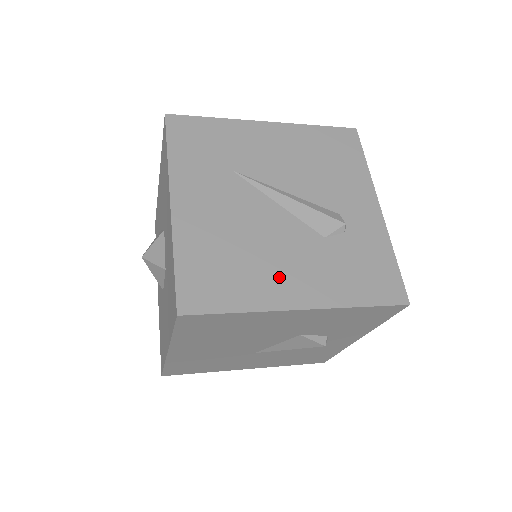
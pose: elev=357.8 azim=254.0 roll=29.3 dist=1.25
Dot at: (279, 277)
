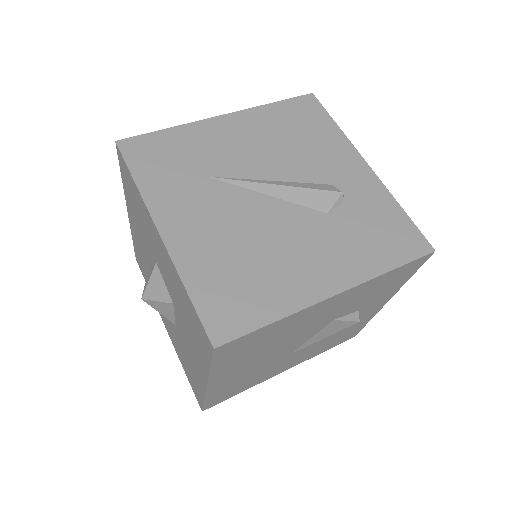
Dot at: (300, 270)
